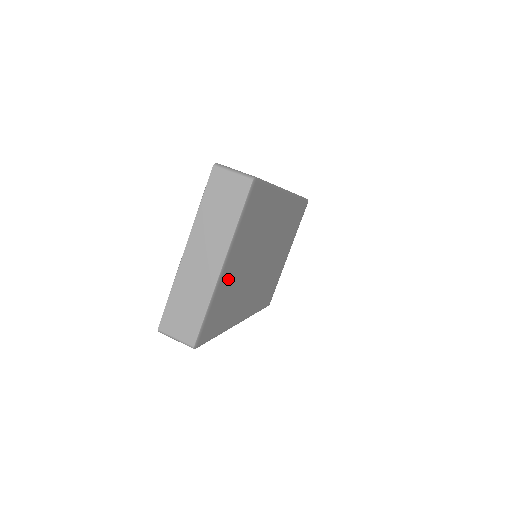
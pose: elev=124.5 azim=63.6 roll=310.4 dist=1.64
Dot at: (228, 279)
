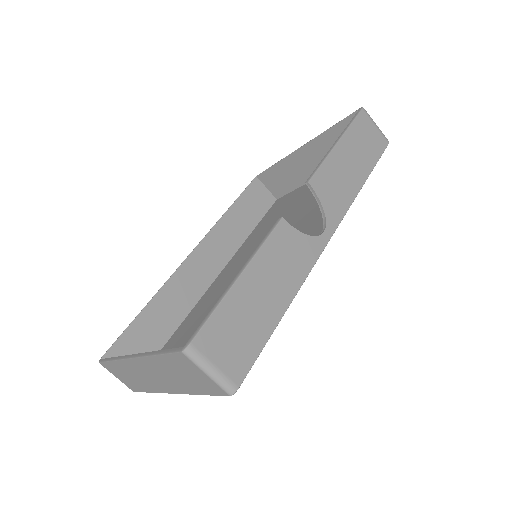
Dot at: occluded
